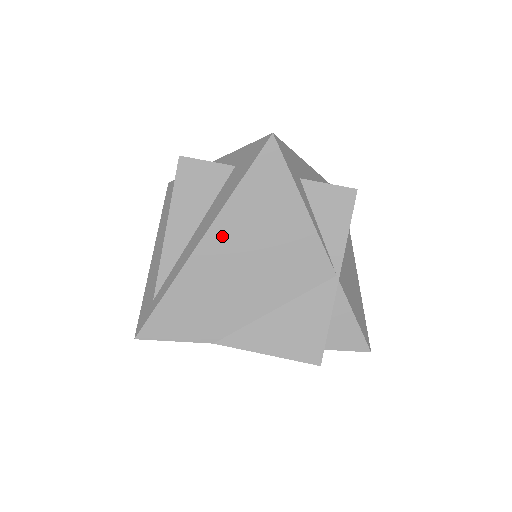
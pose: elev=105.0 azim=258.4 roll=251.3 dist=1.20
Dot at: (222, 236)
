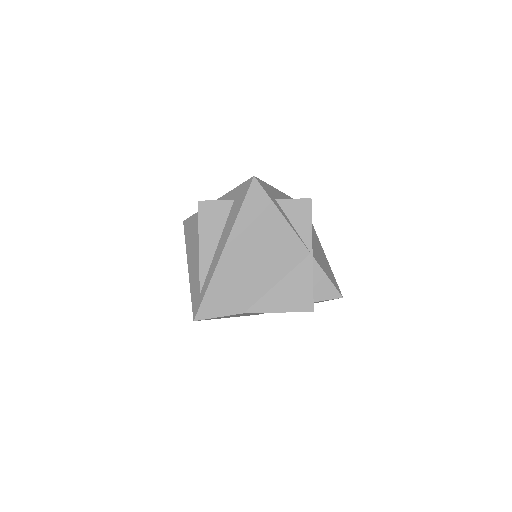
Dot at: (236, 244)
